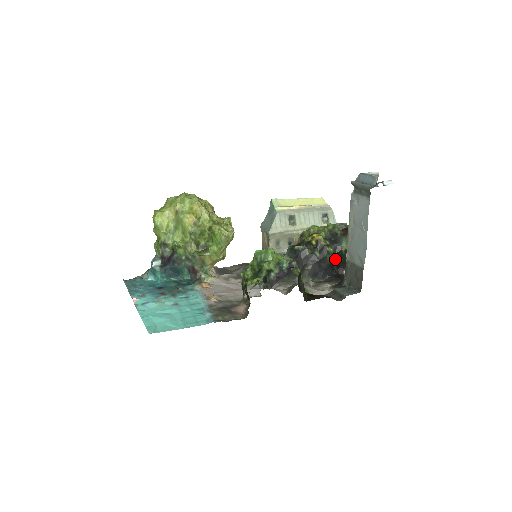
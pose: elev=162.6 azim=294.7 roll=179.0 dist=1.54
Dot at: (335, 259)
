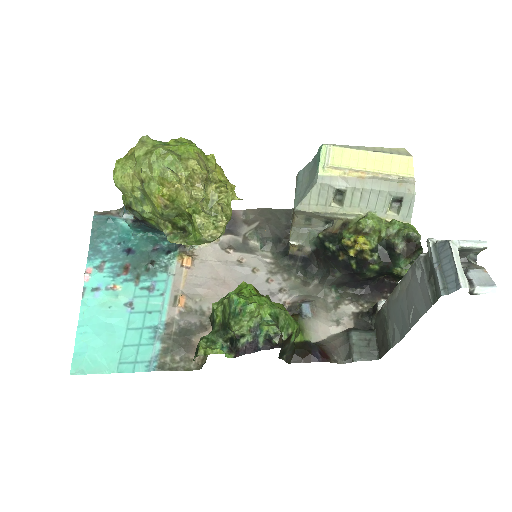
Dot at: (380, 274)
